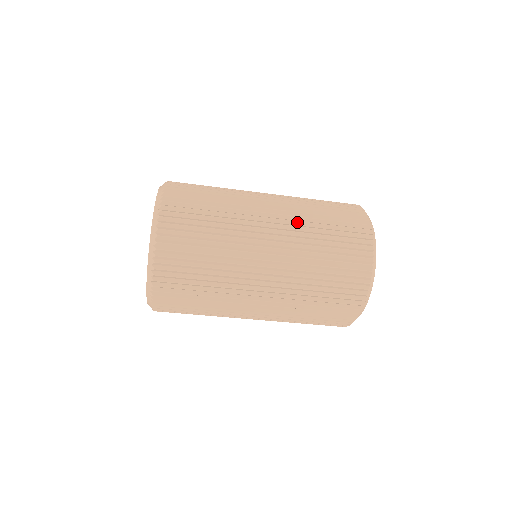
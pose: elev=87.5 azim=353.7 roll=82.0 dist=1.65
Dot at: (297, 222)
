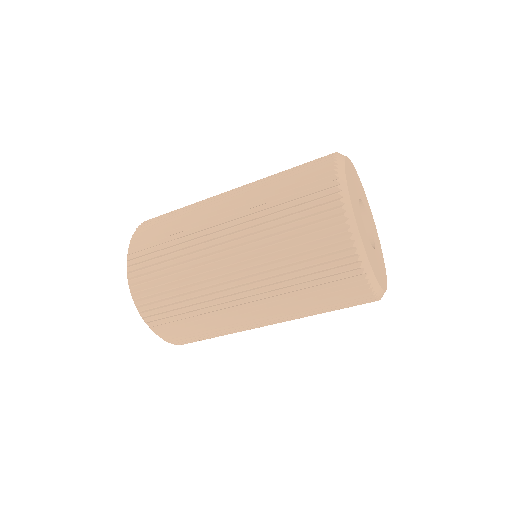
Dot at: (255, 183)
